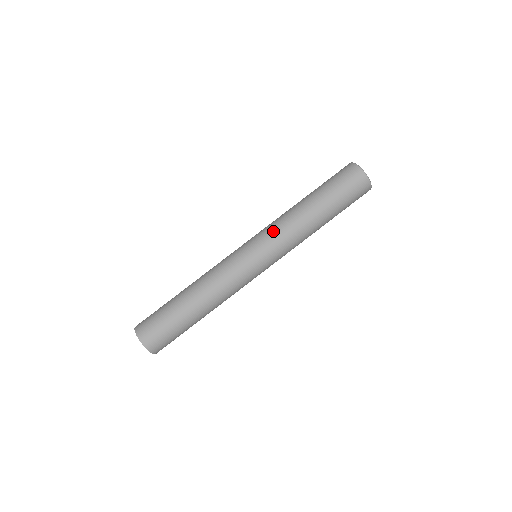
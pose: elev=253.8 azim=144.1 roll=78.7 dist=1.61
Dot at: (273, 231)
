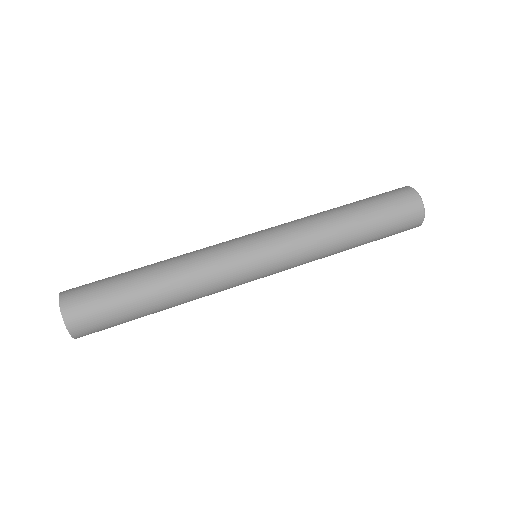
Dot at: (298, 250)
